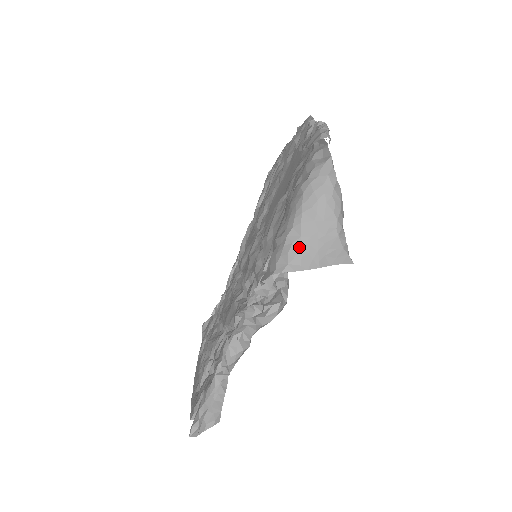
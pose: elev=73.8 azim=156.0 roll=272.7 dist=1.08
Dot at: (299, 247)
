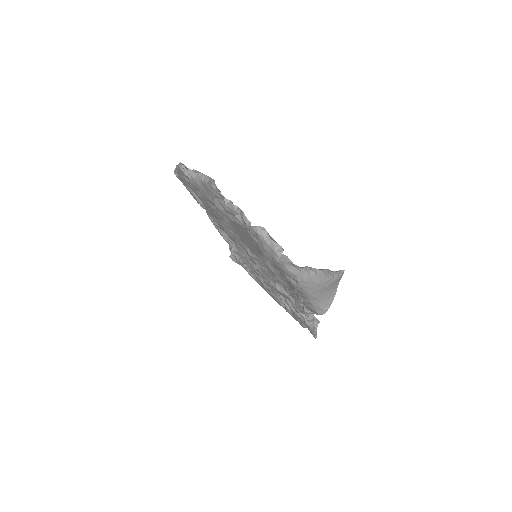
Dot at: (322, 302)
